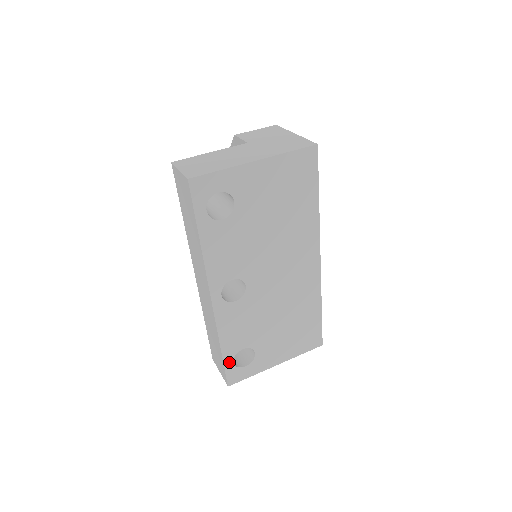
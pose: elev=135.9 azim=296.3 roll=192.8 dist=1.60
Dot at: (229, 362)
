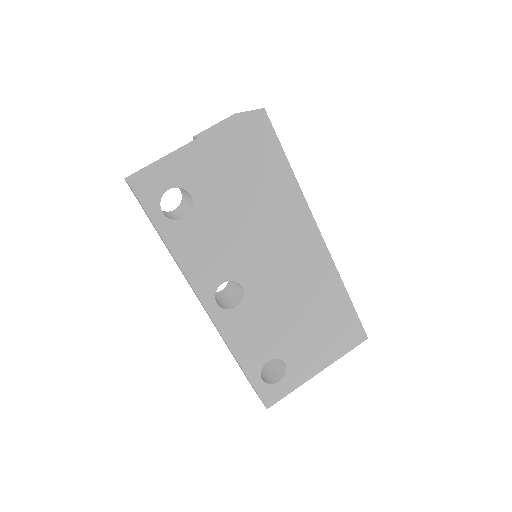
Dot at: (257, 380)
